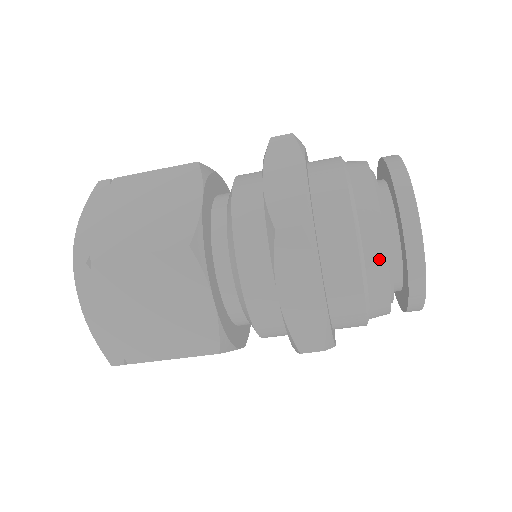
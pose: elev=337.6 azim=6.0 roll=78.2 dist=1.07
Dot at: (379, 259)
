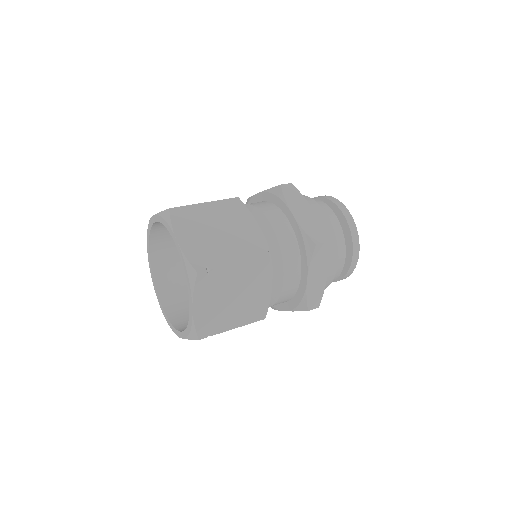
Dot at: (343, 256)
